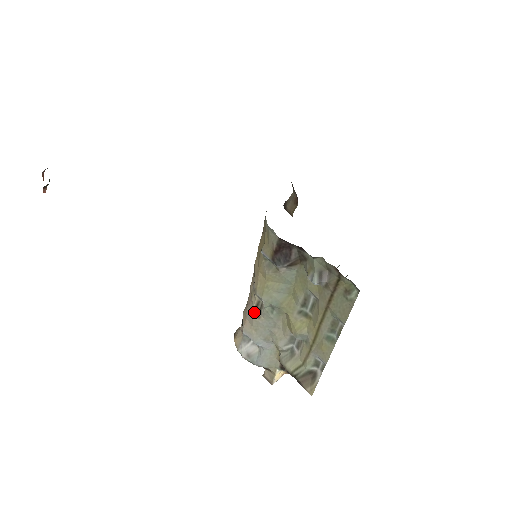
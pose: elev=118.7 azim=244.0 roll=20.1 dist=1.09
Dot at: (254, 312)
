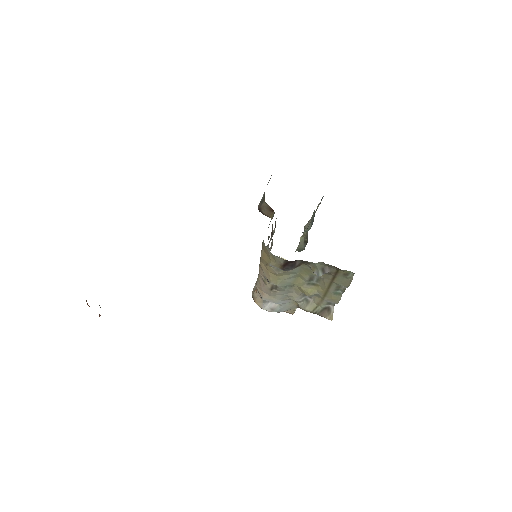
Dot at: (271, 290)
